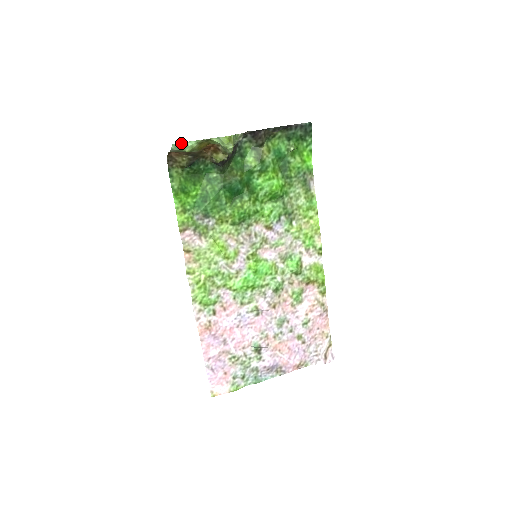
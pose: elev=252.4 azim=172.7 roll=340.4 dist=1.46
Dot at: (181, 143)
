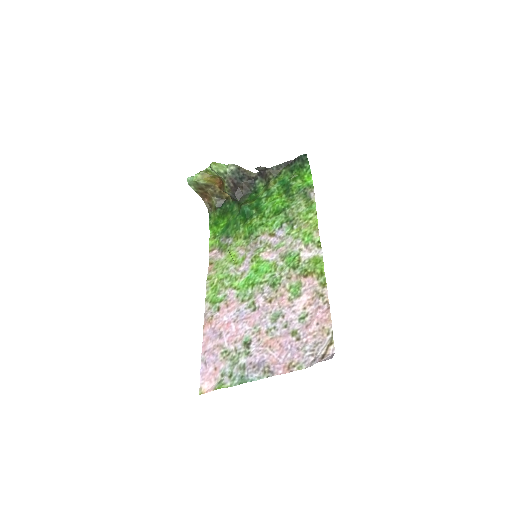
Dot at: (191, 177)
